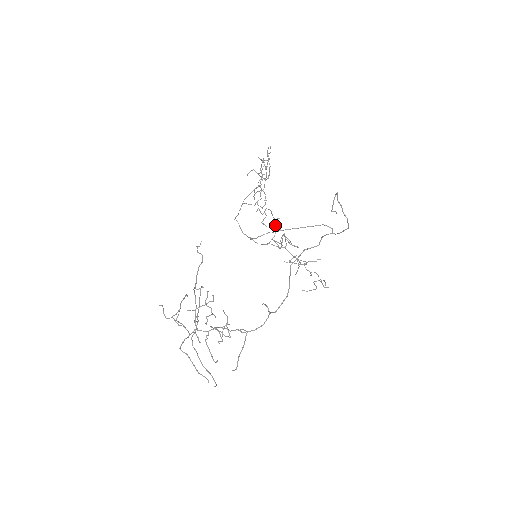
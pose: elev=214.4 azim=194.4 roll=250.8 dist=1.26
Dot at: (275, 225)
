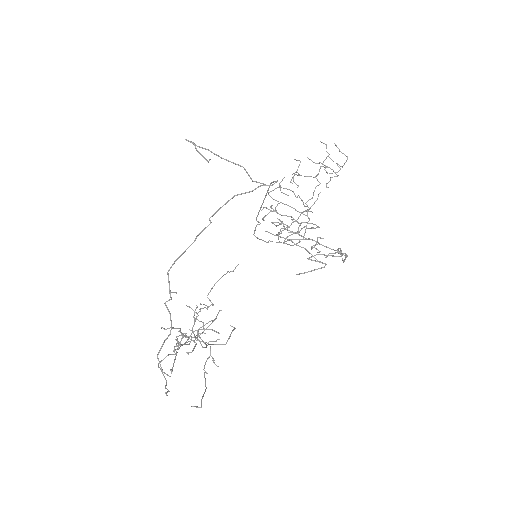
Dot at: occluded
